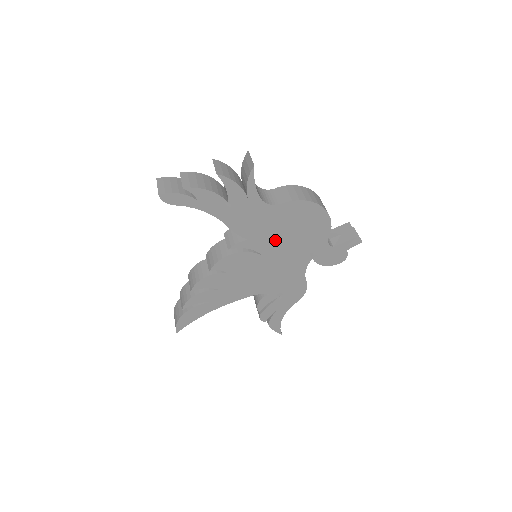
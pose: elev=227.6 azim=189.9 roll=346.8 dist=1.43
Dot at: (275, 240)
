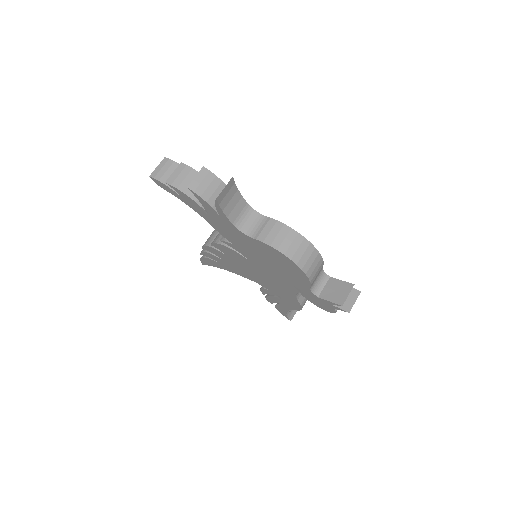
Dot at: (258, 259)
